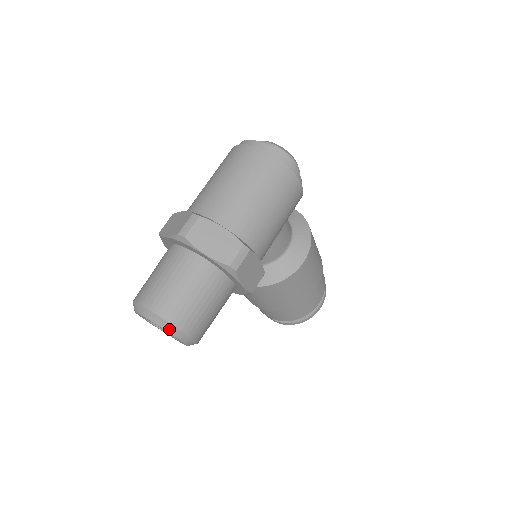
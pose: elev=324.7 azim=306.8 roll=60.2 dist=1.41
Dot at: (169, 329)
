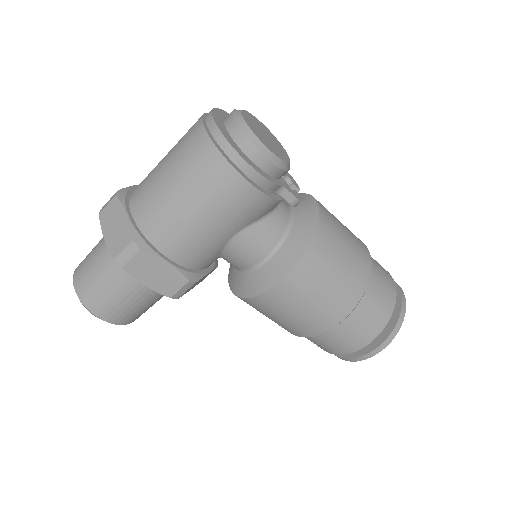
Dot at: (79, 299)
